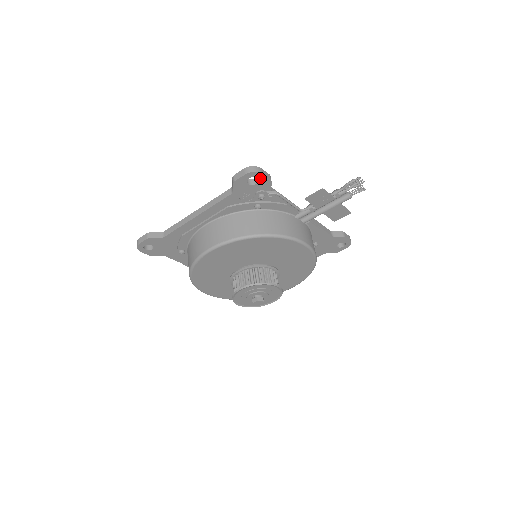
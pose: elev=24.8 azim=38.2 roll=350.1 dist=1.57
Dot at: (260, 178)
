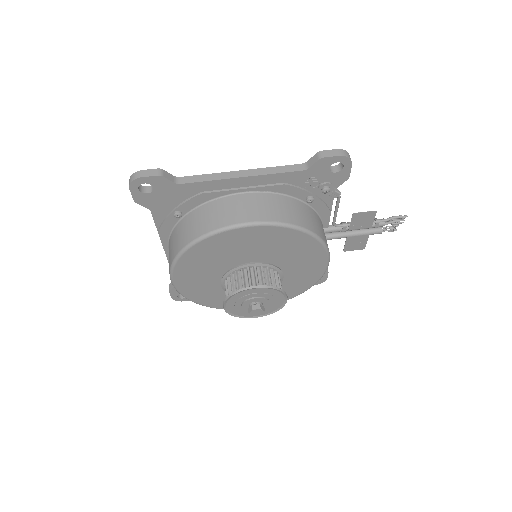
Dot at: (345, 168)
